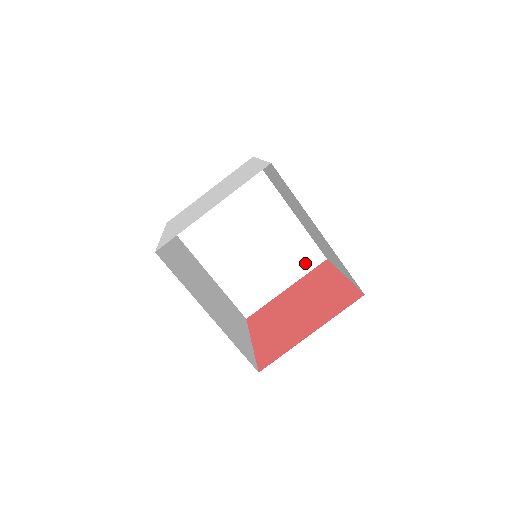
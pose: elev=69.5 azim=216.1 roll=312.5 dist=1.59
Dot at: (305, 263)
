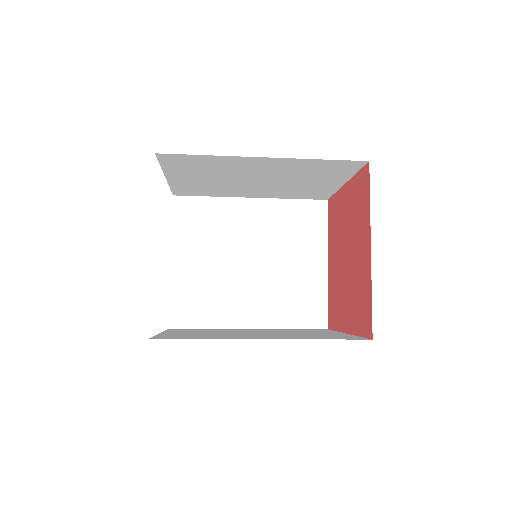
Dot at: (342, 170)
